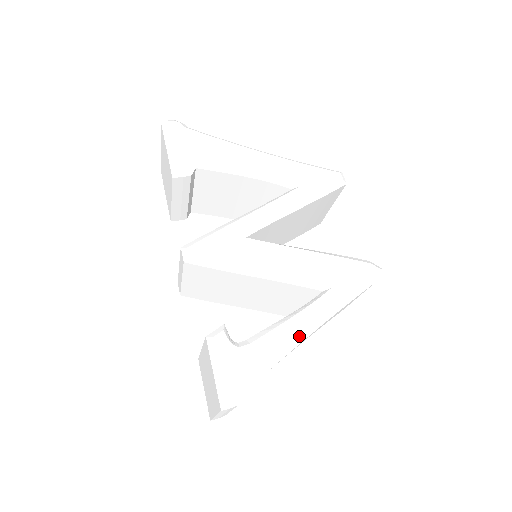
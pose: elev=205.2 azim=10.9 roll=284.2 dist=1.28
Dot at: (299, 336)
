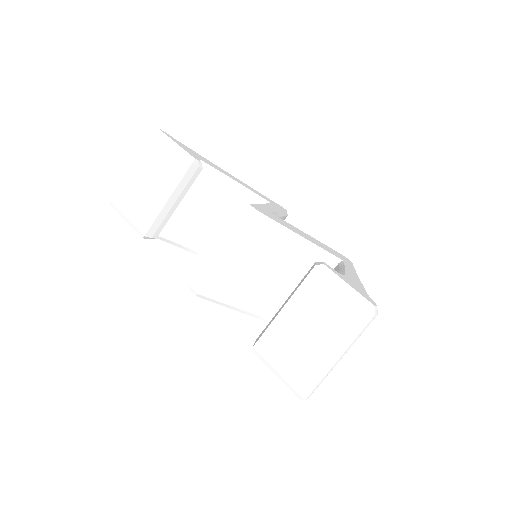
Dot at: occluded
